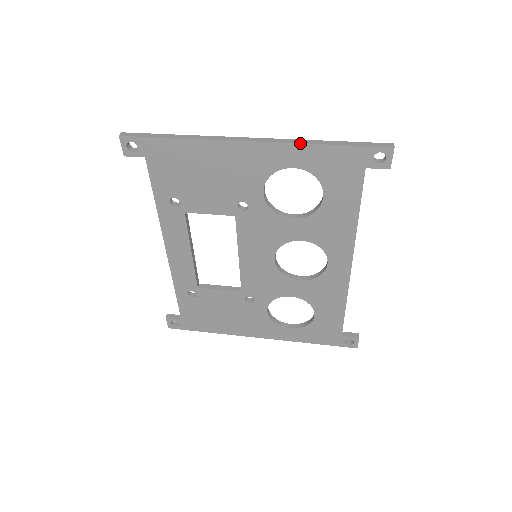
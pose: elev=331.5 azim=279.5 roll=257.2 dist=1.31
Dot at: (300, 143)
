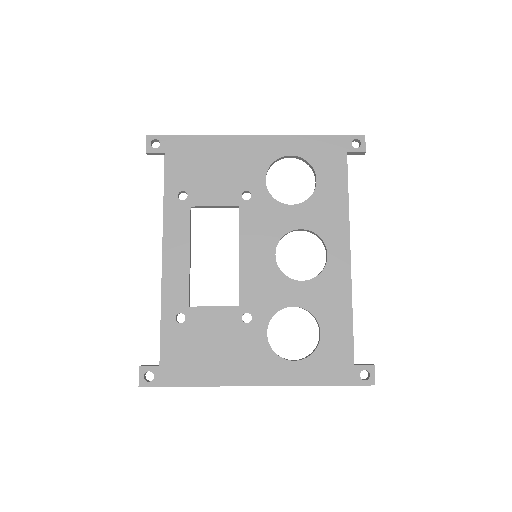
Dot at: occluded
